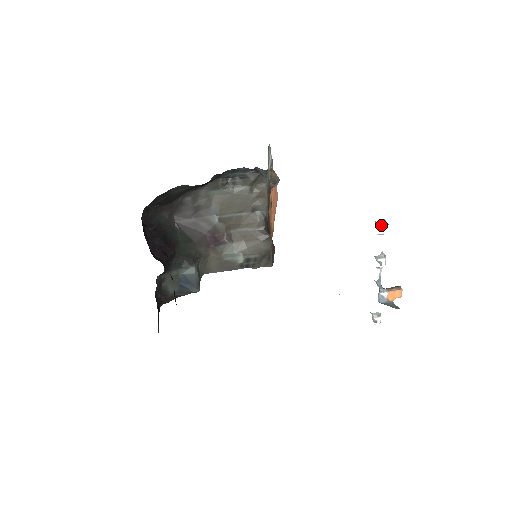
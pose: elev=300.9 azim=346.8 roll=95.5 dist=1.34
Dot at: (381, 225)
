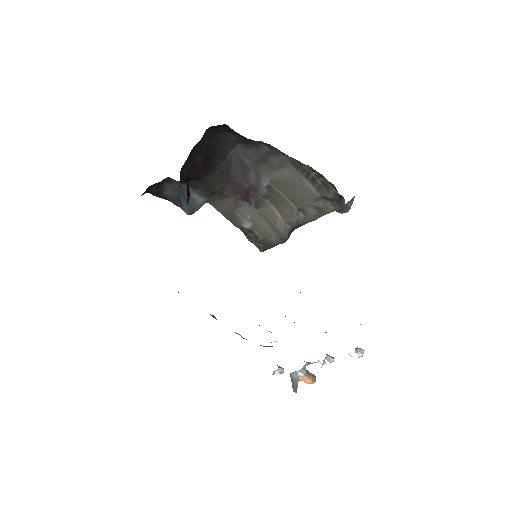
Dot at: (357, 353)
